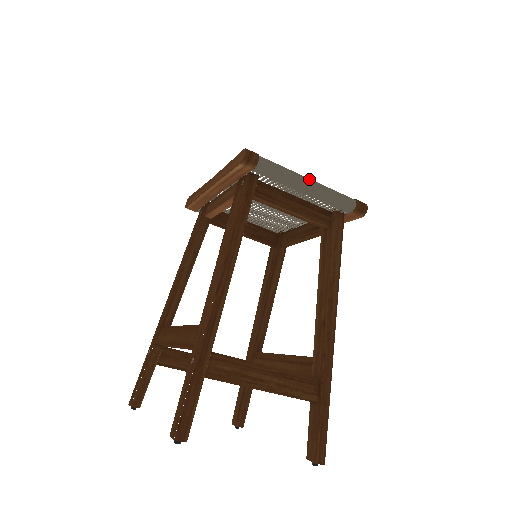
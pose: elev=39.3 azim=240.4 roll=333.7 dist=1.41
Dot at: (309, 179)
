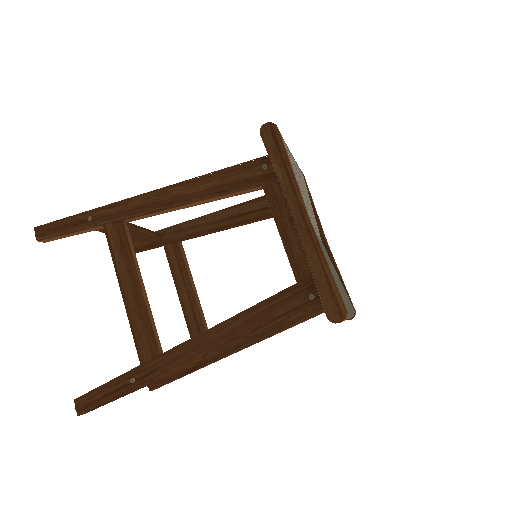
Dot at: occluded
